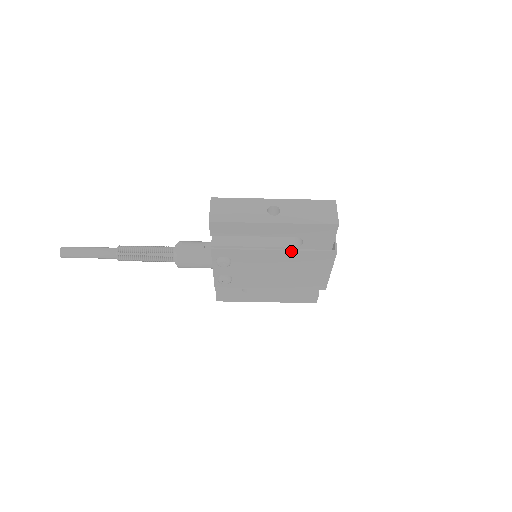
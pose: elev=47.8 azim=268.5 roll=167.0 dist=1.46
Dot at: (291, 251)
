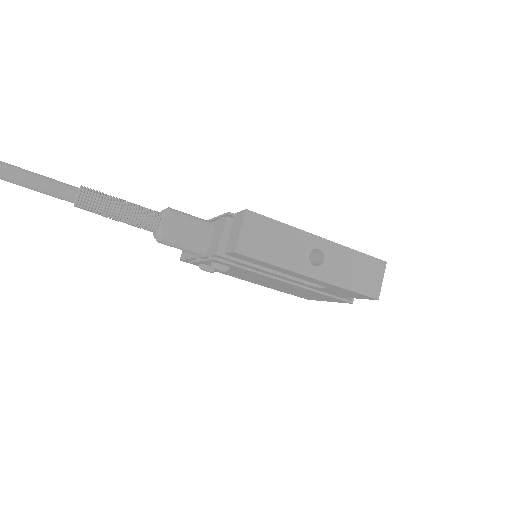
Dot at: (306, 289)
